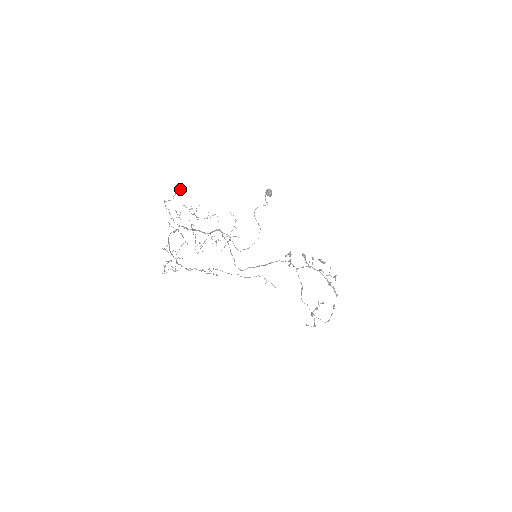
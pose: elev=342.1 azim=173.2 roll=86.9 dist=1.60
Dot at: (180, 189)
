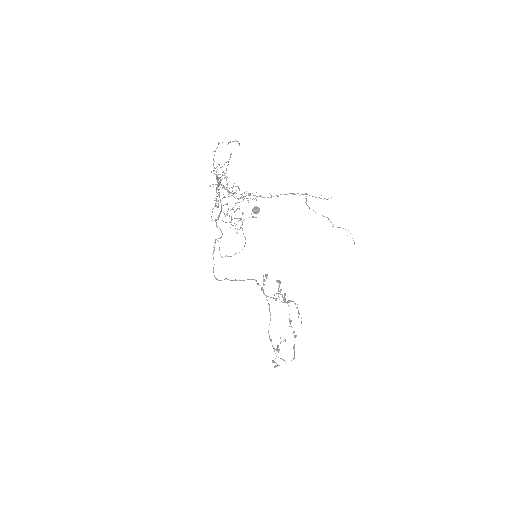
Dot at: (235, 140)
